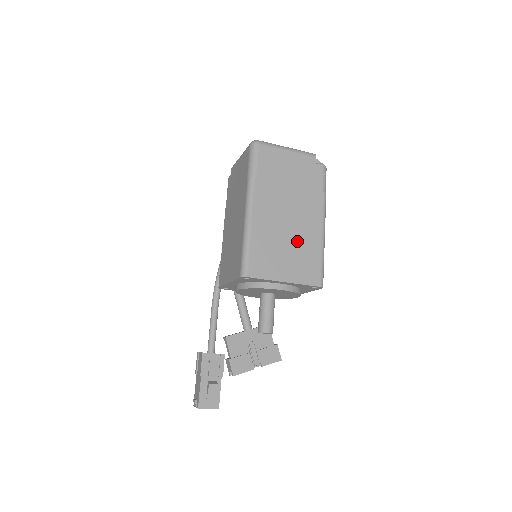
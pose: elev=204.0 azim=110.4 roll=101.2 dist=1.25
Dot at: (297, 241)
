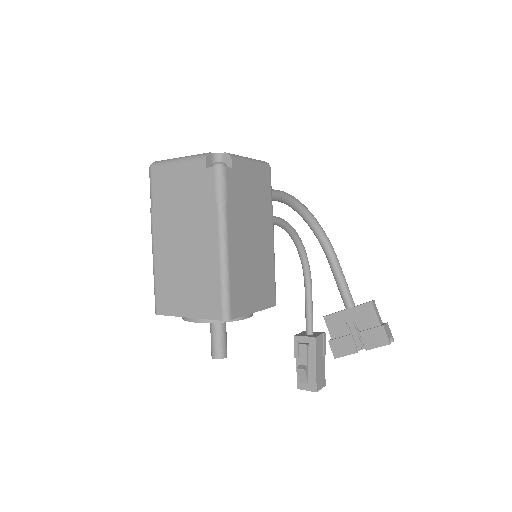
Dot at: (195, 270)
